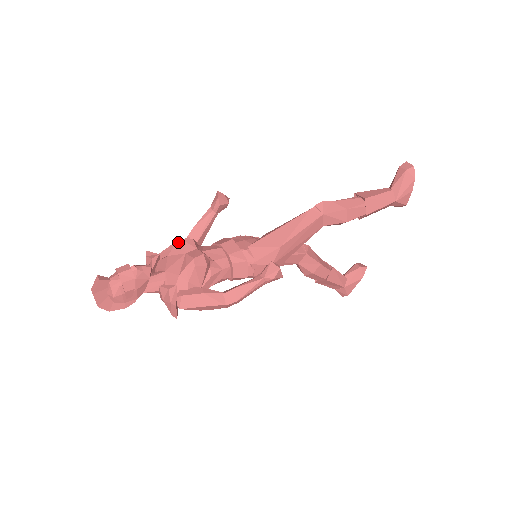
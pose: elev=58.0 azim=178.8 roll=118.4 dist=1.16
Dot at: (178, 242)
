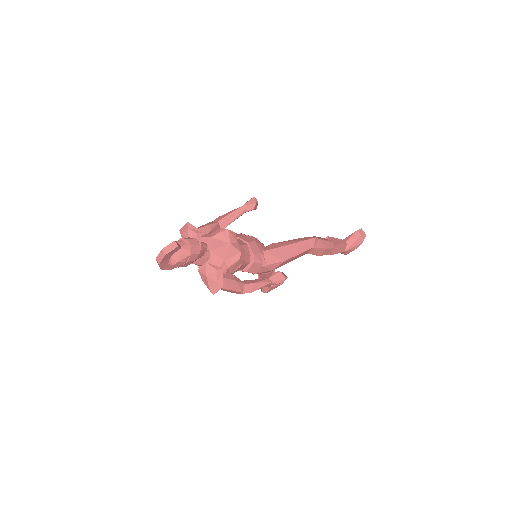
Dot at: (225, 230)
